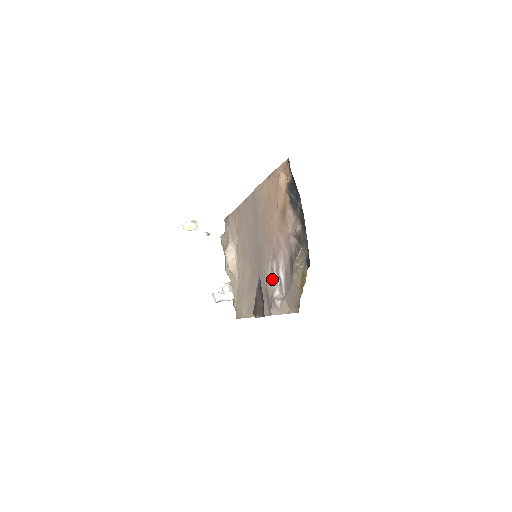
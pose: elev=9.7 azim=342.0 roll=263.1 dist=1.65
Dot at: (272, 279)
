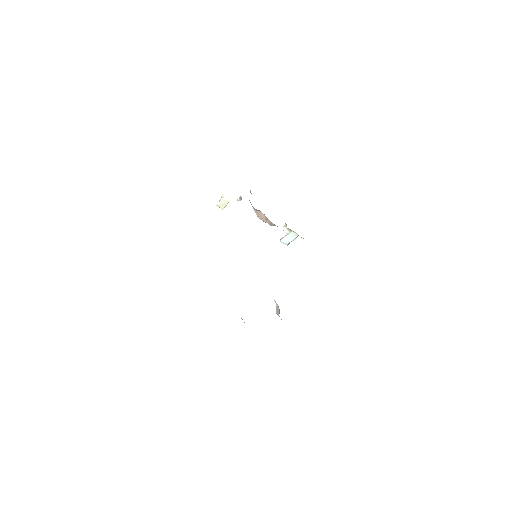
Dot at: occluded
